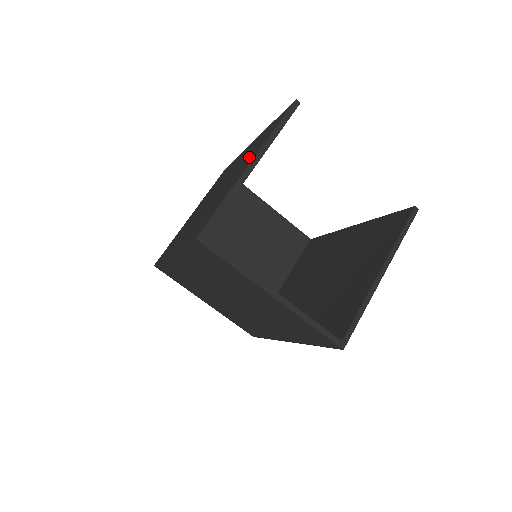
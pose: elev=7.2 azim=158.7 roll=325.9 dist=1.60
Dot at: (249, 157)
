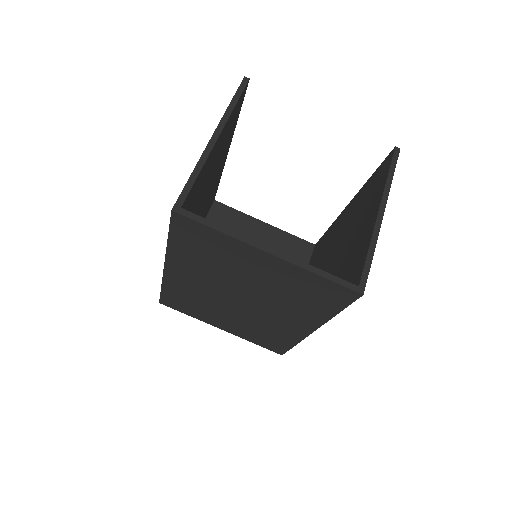
Dot at: occluded
